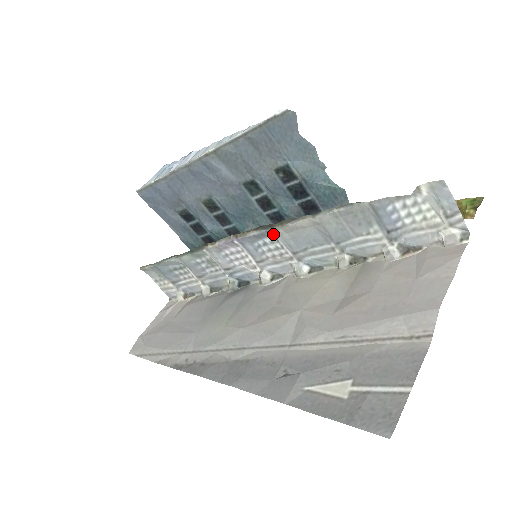
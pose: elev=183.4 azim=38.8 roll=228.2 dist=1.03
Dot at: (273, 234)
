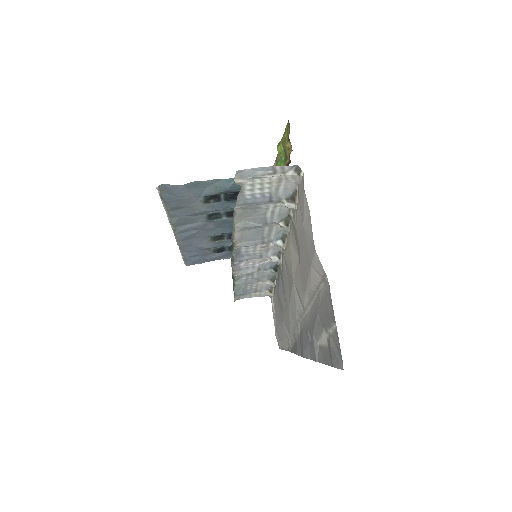
Dot at: (239, 248)
